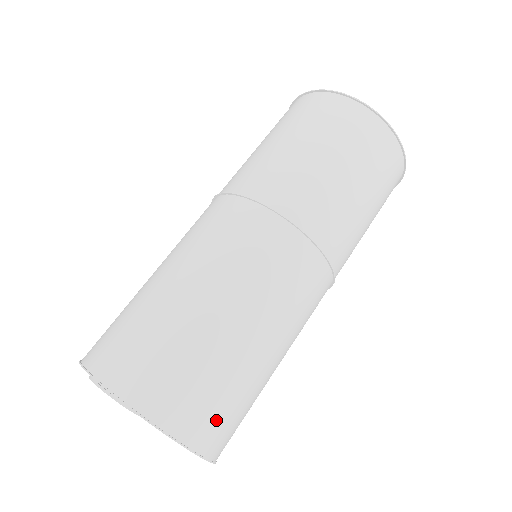
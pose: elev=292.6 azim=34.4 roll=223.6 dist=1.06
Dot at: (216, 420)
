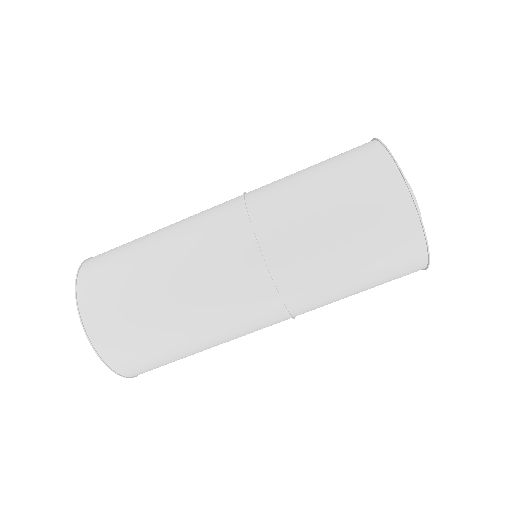
Dot at: (131, 356)
